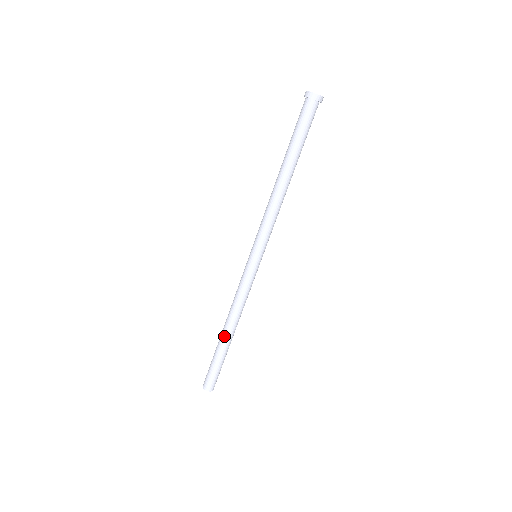
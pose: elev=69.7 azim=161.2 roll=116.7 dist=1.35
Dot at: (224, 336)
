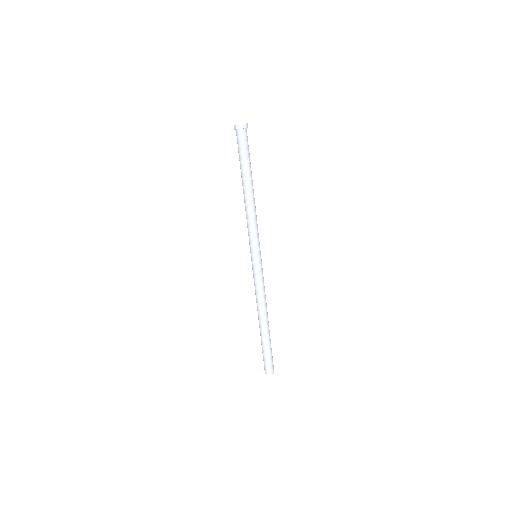
Dot at: (264, 326)
